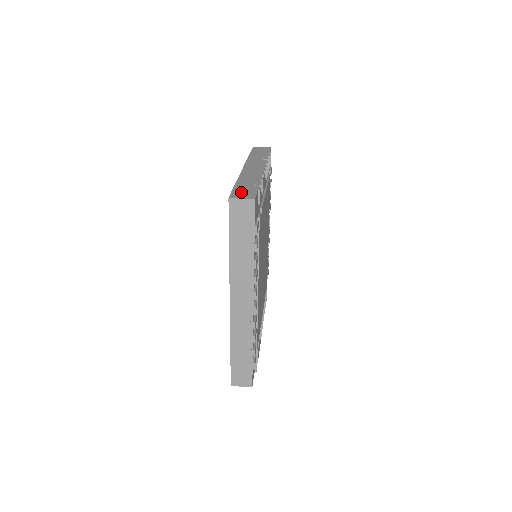
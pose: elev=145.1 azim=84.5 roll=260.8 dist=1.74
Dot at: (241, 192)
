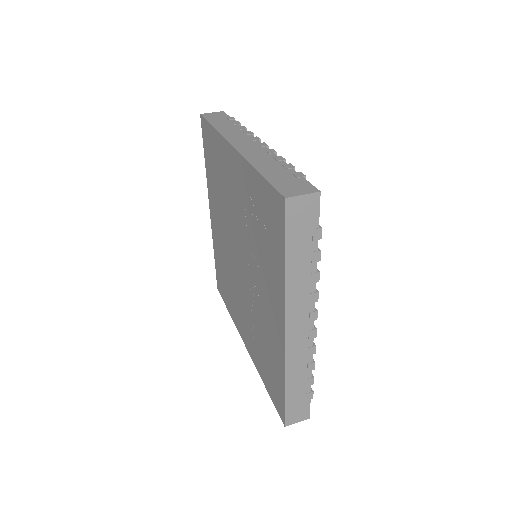
Dot at: (288, 185)
